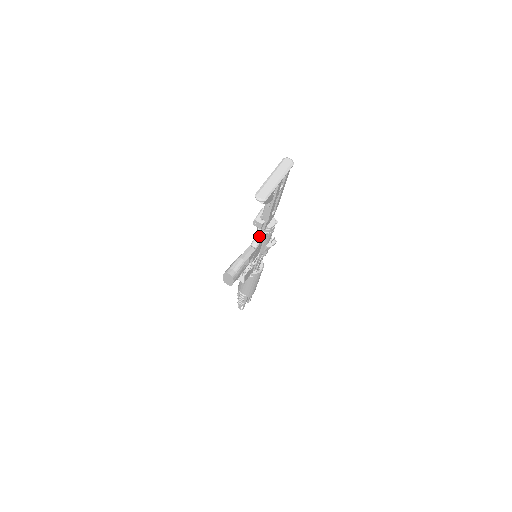
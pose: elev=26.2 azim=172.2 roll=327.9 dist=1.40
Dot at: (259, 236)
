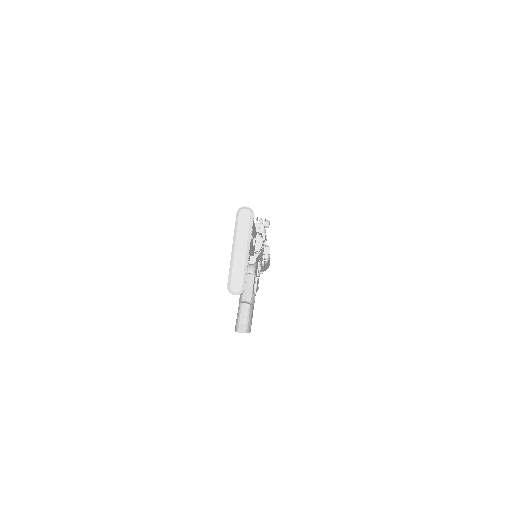
Dot at: (251, 264)
